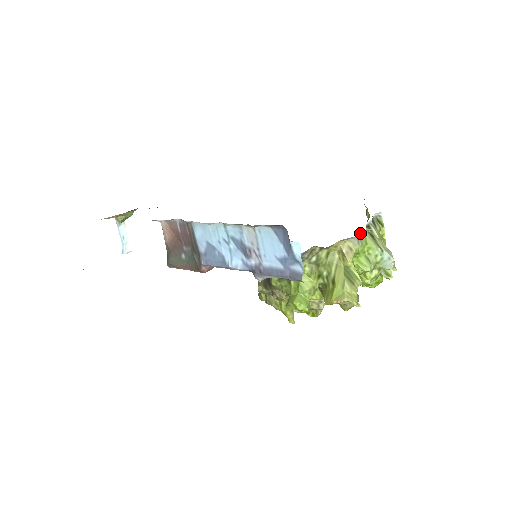
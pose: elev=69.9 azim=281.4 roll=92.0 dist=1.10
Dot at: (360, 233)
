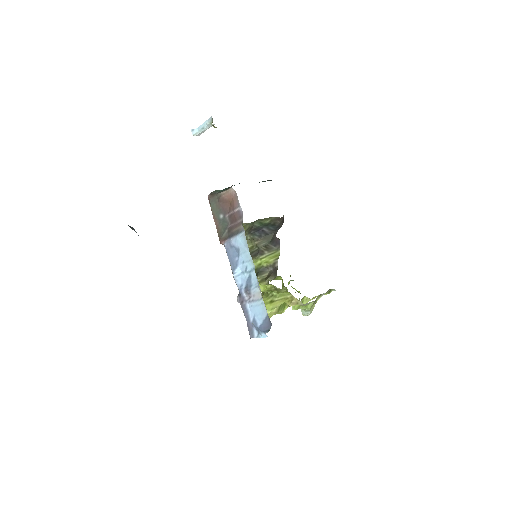
Dot at: occluded
